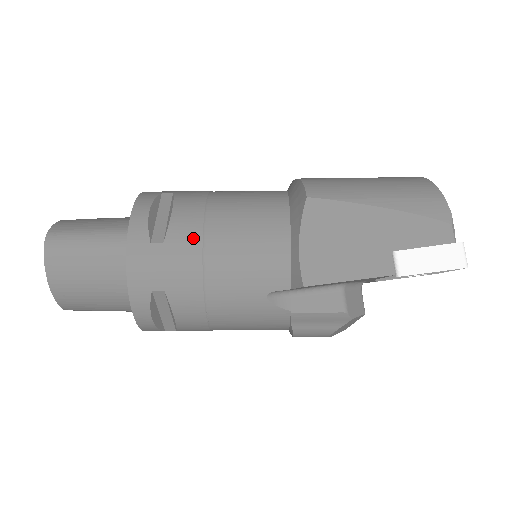
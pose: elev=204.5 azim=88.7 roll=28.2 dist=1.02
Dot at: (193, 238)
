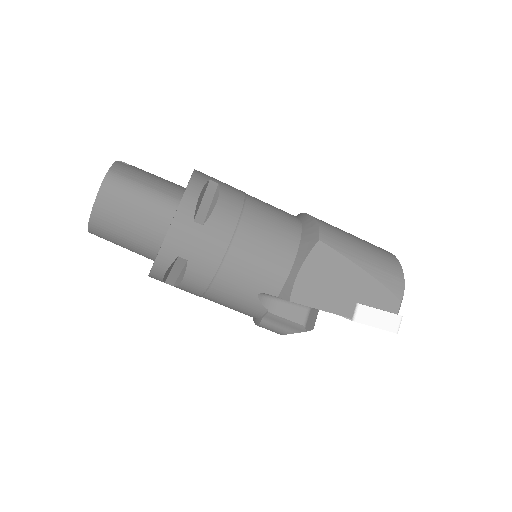
Dot at: (226, 231)
